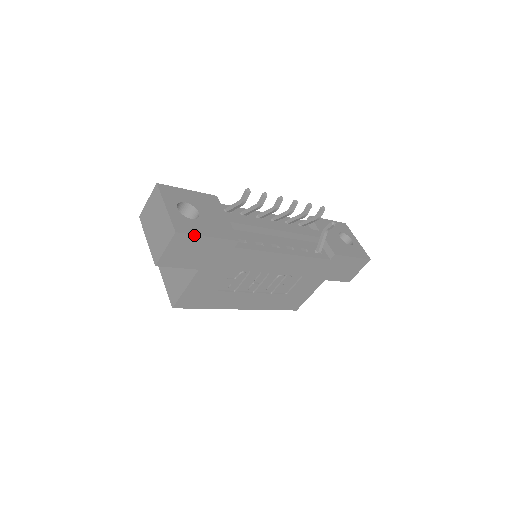
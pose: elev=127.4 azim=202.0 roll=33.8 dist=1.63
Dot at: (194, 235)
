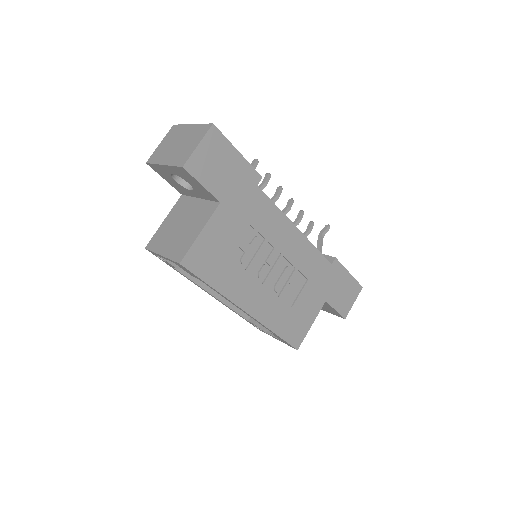
Dot at: (227, 140)
